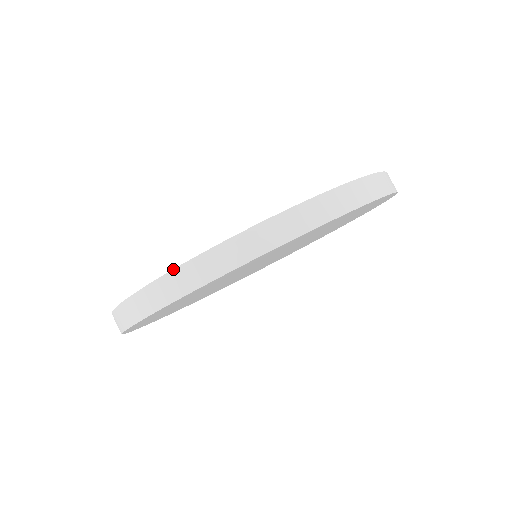
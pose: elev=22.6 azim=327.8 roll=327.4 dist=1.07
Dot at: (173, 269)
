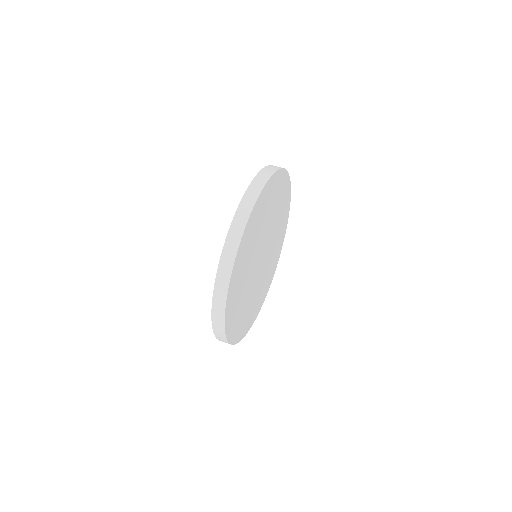
Dot at: occluded
